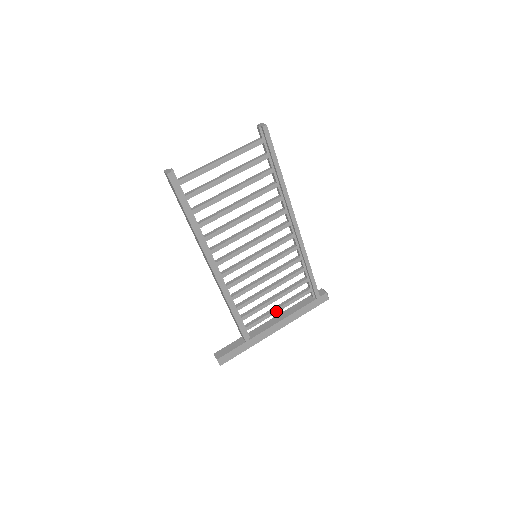
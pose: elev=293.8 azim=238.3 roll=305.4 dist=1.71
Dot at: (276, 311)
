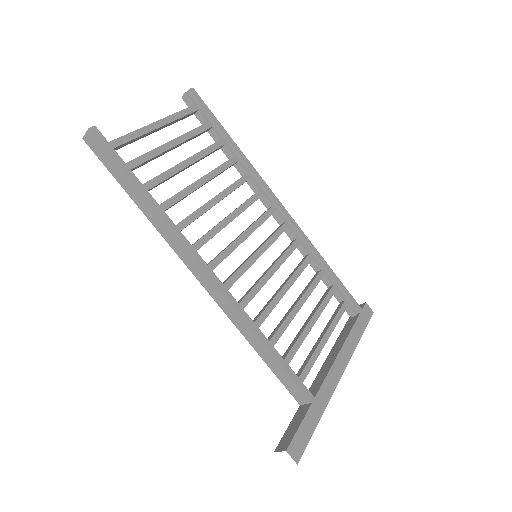
Dot at: (323, 342)
